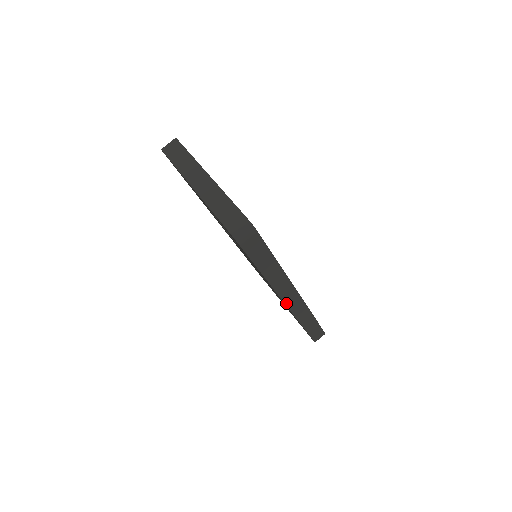
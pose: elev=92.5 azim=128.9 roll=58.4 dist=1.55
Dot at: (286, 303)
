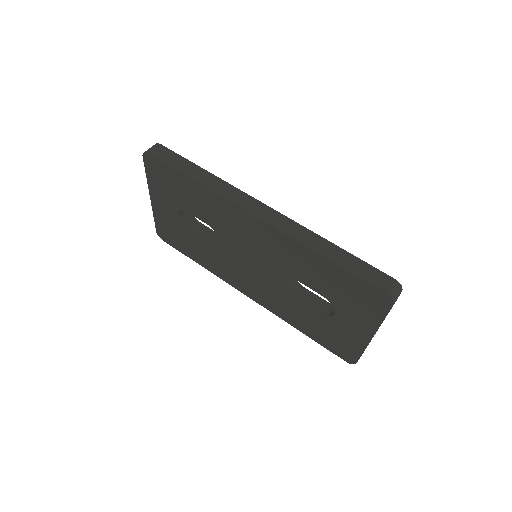
Dot at: (253, 213)
